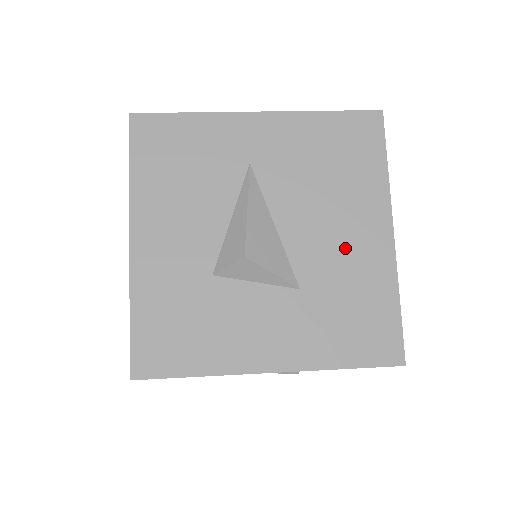
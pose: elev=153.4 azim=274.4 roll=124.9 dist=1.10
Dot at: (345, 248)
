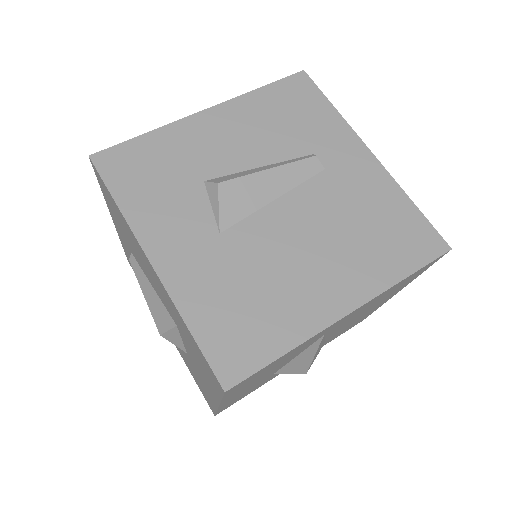
Dot at: occluded
